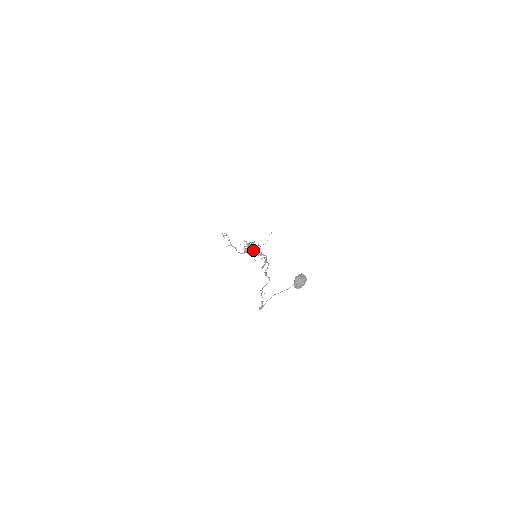
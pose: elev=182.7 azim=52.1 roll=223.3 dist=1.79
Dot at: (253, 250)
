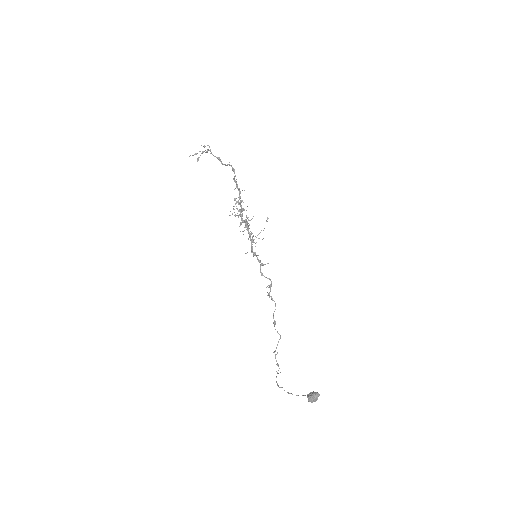
Dot at: (248, 217)
